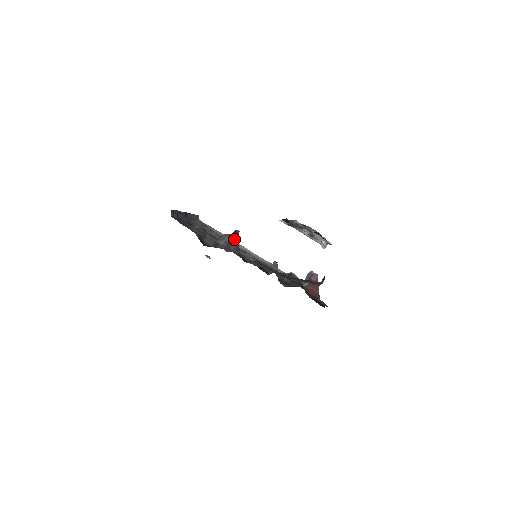
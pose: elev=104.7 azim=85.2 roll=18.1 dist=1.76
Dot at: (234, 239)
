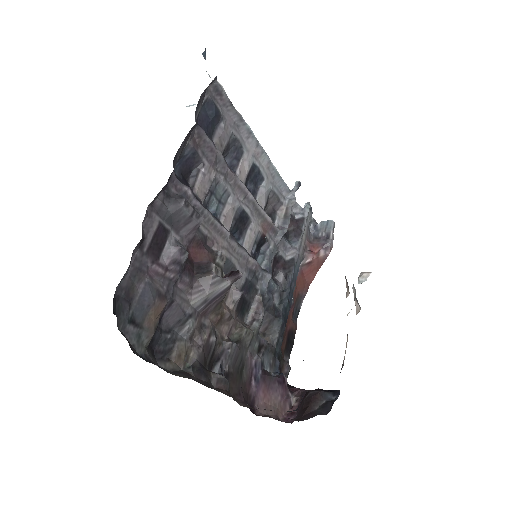
Dot at: (223, 293)
